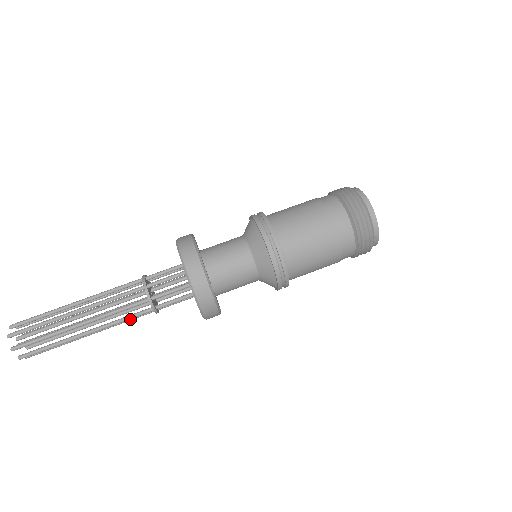
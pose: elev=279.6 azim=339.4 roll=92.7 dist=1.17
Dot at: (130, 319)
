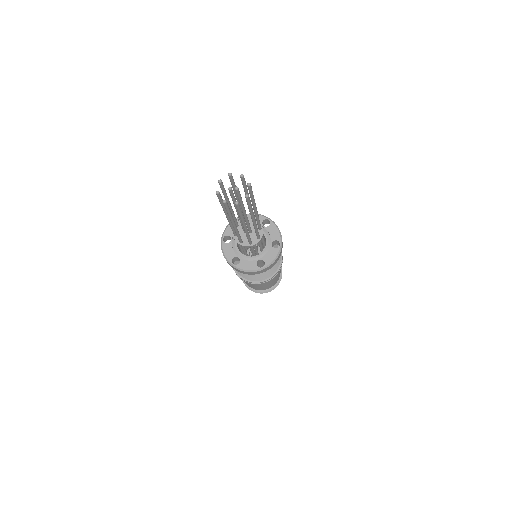
Dot at: (257, 230)
